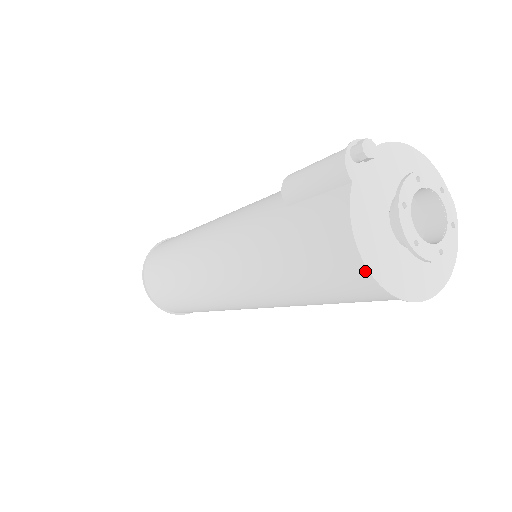
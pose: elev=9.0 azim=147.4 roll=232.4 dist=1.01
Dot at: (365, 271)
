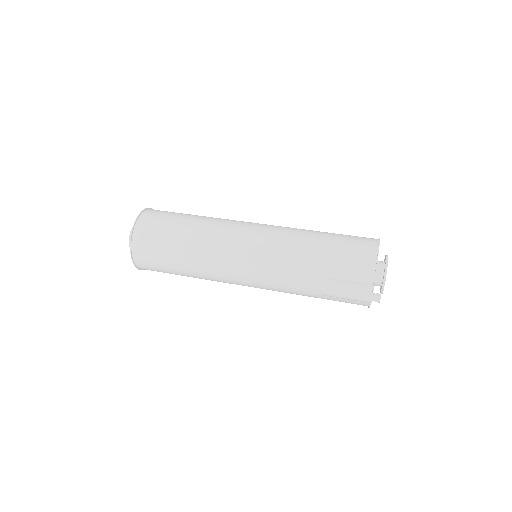
Dot at: occluded
